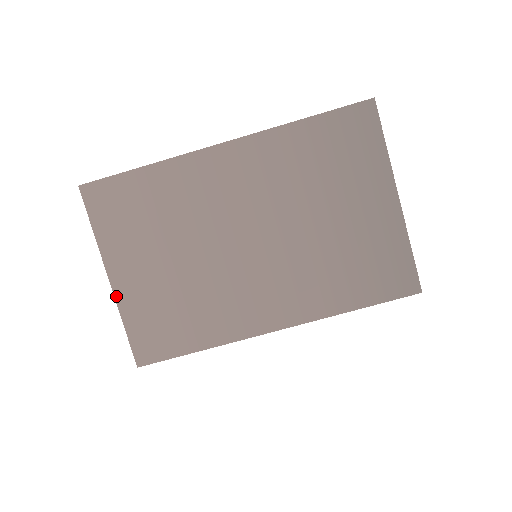
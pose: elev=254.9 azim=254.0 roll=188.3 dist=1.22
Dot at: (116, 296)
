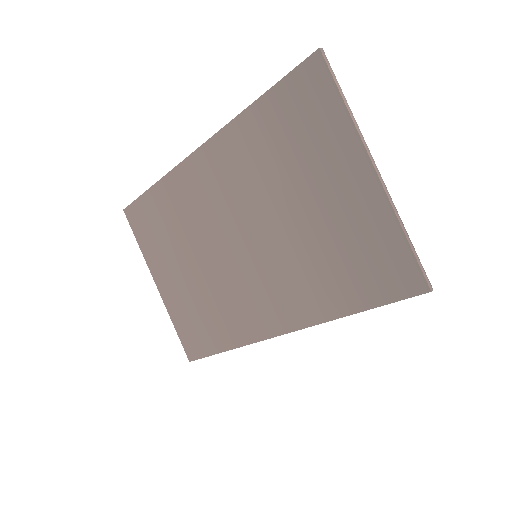
Dot at: (163, 300)
